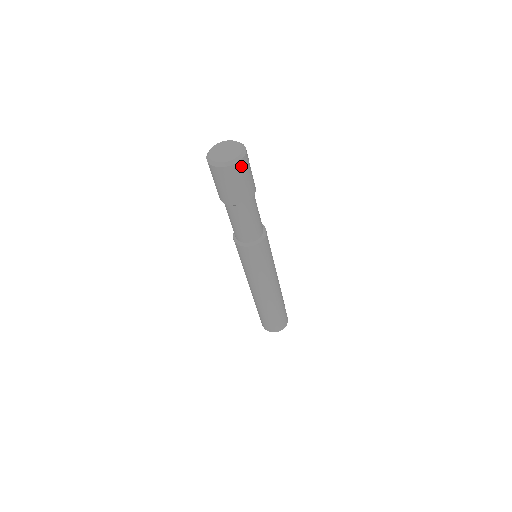
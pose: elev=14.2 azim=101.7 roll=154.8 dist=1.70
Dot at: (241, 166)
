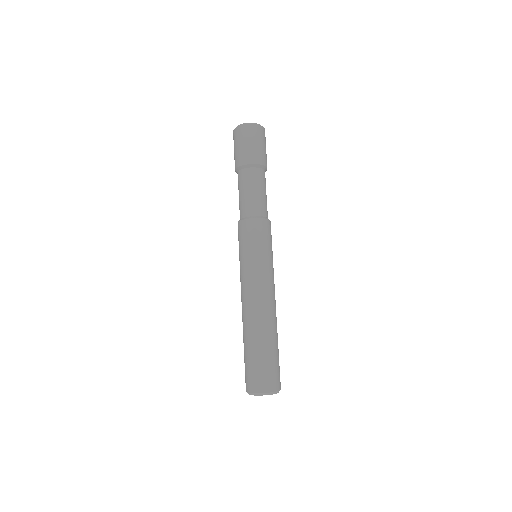
Dot at: (258, 130)
